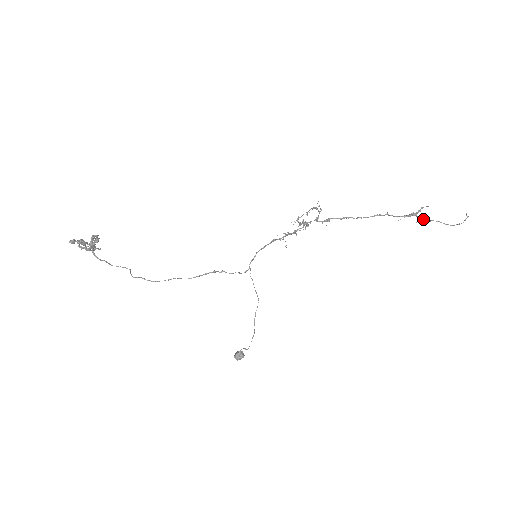
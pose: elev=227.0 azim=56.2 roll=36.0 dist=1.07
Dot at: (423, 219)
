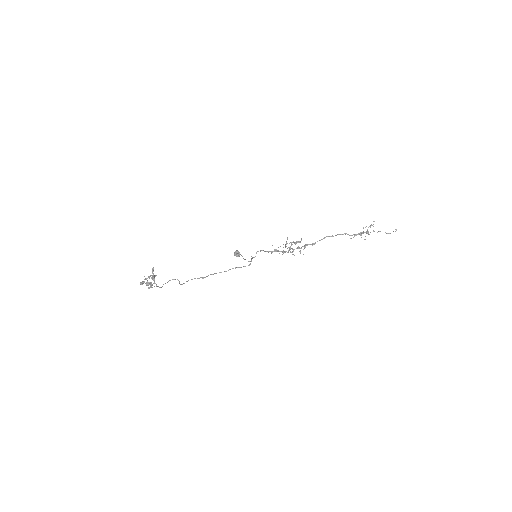
Dot at: (368, 234)
